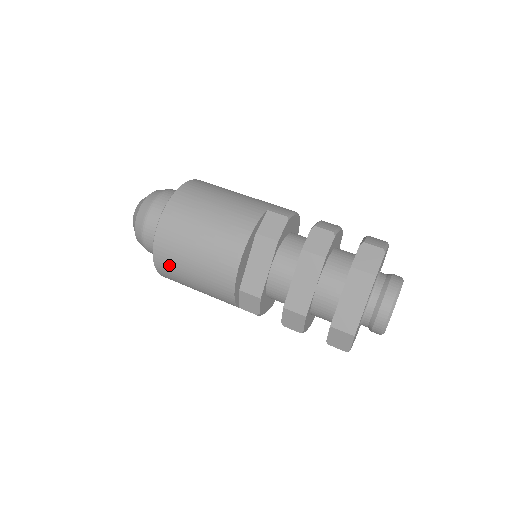
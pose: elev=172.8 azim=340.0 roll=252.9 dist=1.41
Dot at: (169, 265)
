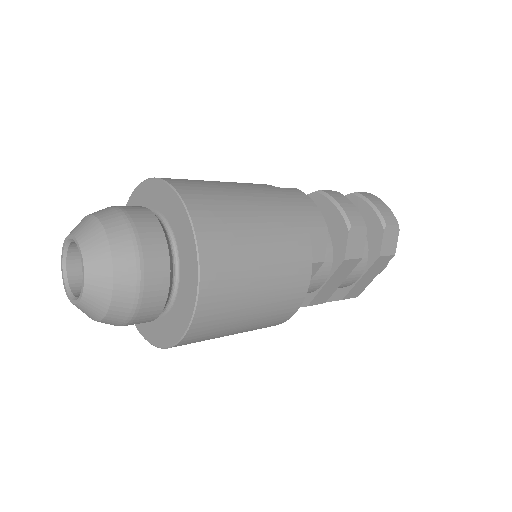
Dot at: occluded
